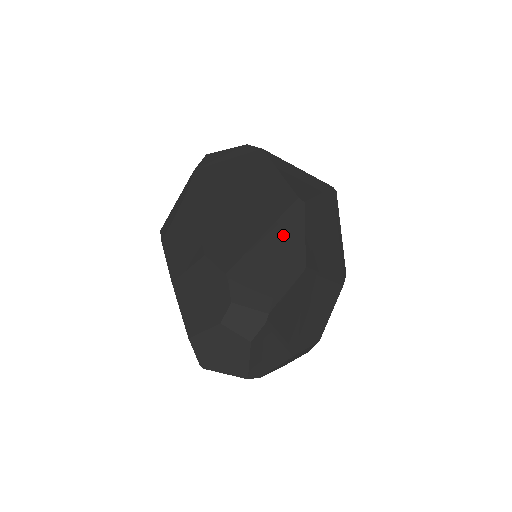
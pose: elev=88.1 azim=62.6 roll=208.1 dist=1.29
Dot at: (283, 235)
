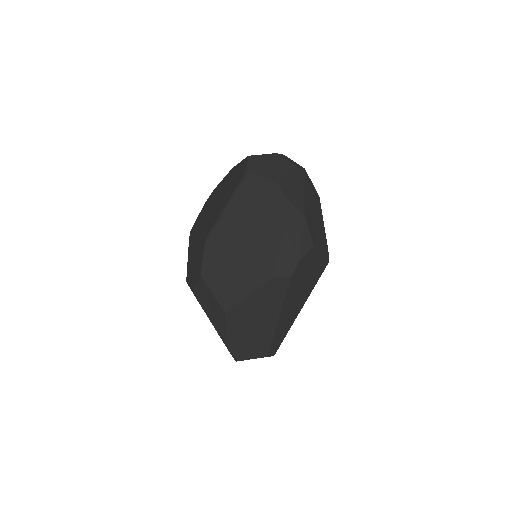
Dot at: occluded
